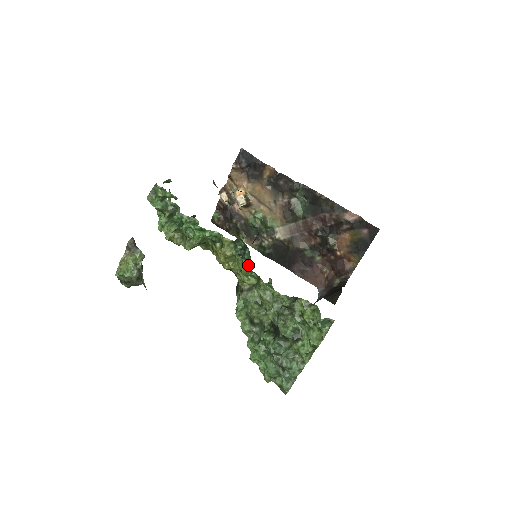
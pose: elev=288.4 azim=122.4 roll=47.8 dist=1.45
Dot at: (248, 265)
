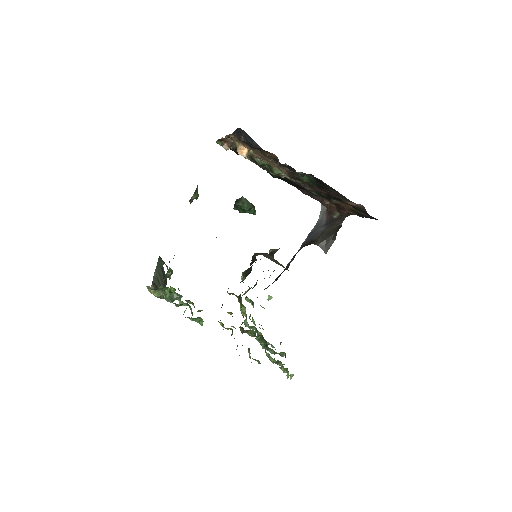
Dot at: occluded
